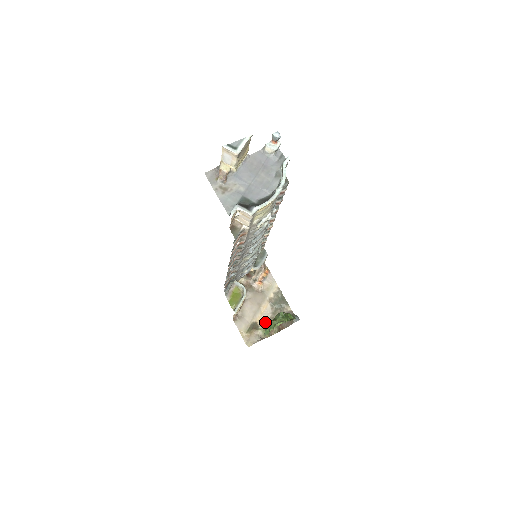
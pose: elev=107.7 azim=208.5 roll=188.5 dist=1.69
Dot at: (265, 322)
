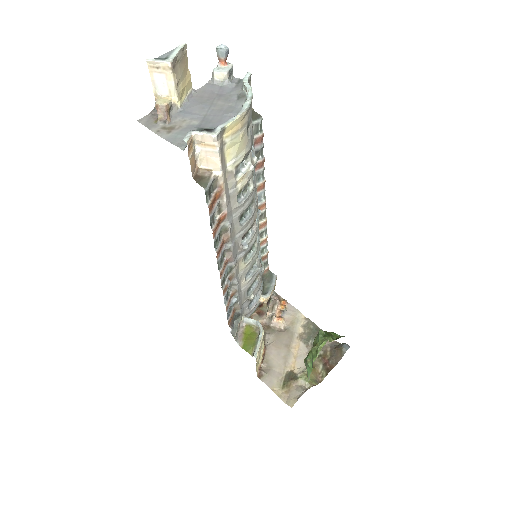
Dot at: (304, 366)
